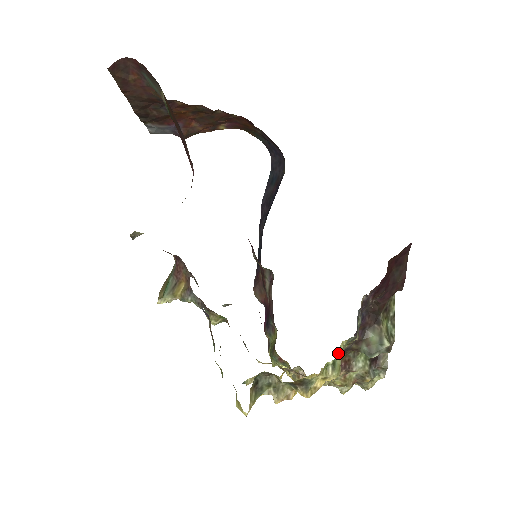
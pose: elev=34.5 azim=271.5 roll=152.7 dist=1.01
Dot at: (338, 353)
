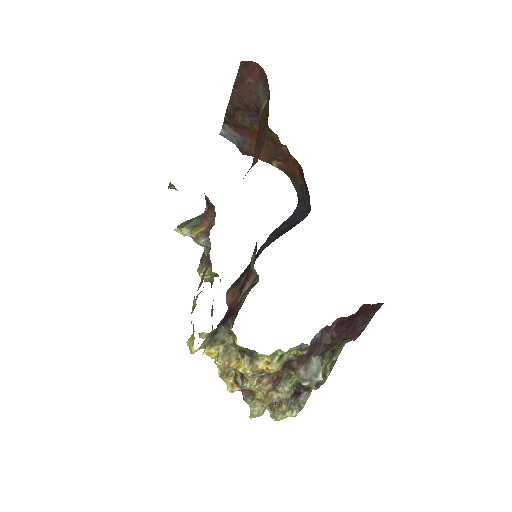
Dot at: (289, 350)
